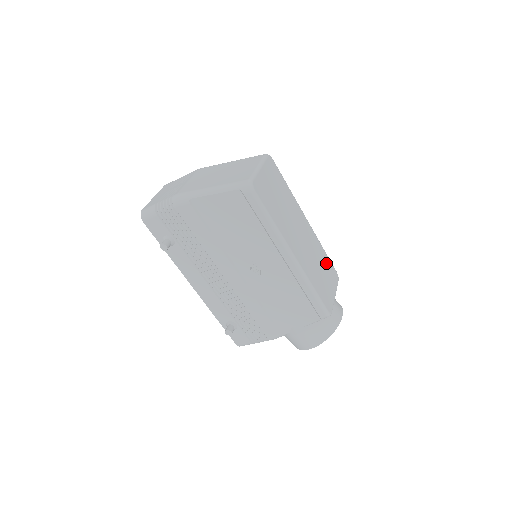
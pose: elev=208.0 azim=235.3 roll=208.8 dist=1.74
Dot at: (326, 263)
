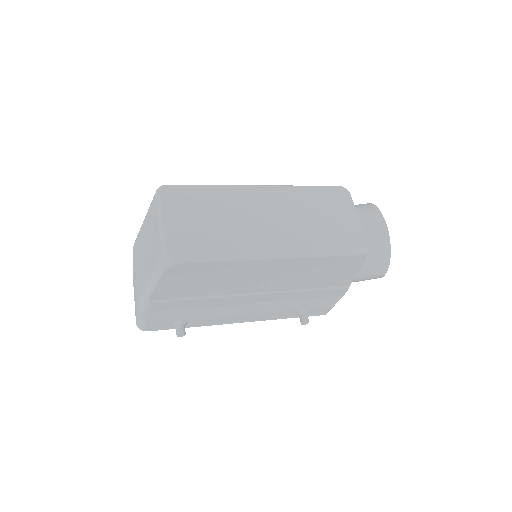
Dot at: (319, 198)
